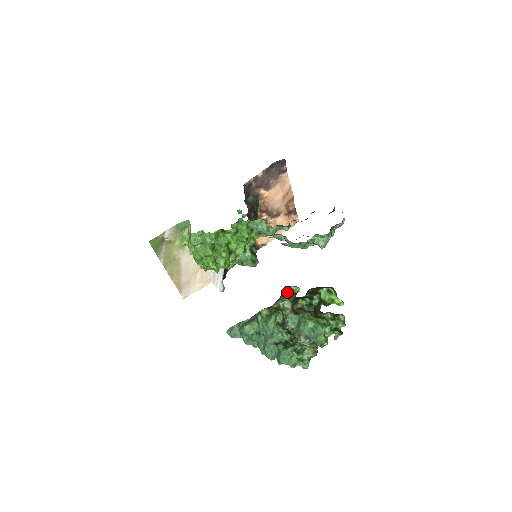
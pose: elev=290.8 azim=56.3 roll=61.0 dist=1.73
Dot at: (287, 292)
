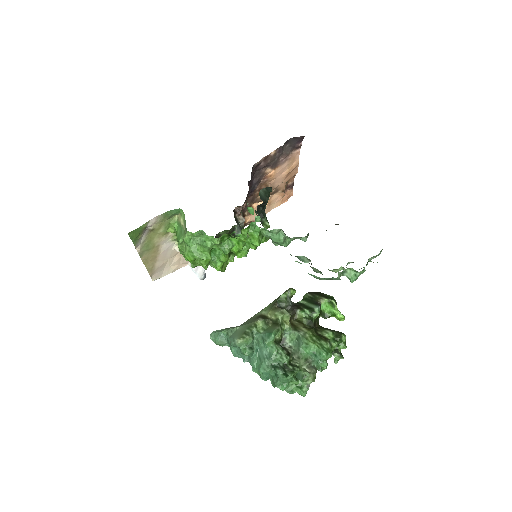
Dot at: (284, 298)
